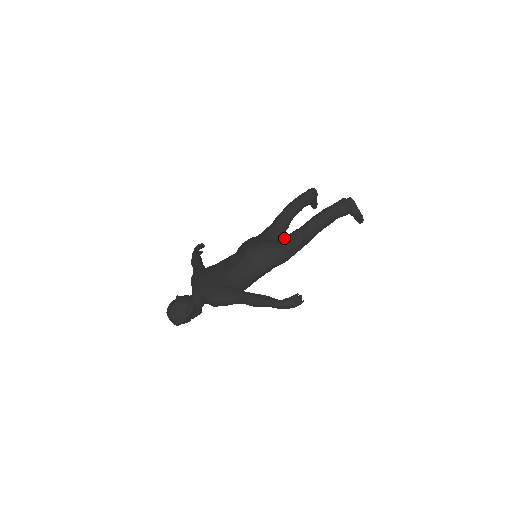
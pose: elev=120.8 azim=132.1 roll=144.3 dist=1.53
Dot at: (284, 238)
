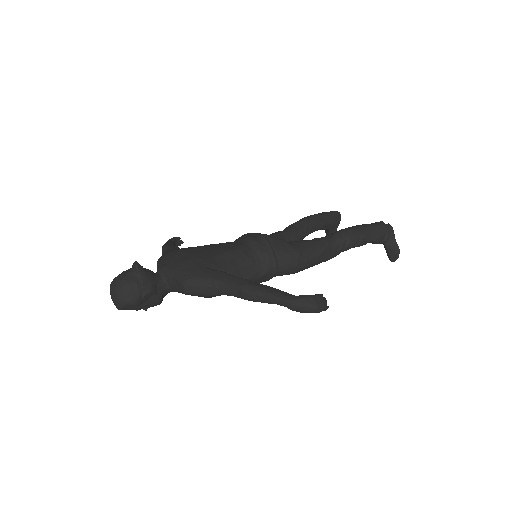
Dot at: (301, 241)
